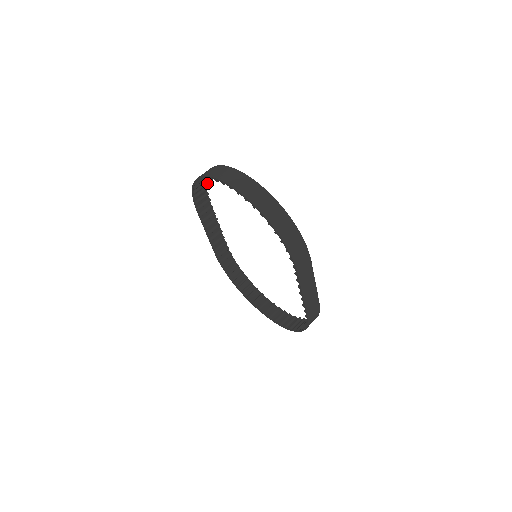
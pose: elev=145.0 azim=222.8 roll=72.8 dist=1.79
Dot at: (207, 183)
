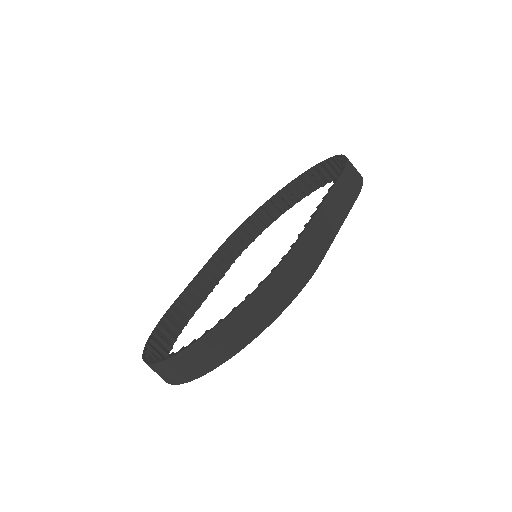
Dot at: (254, 239)
